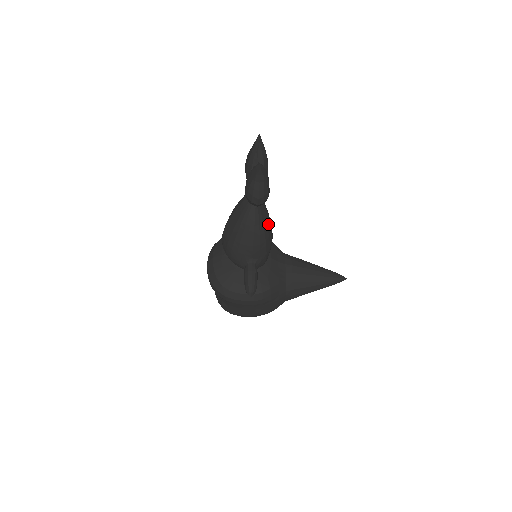
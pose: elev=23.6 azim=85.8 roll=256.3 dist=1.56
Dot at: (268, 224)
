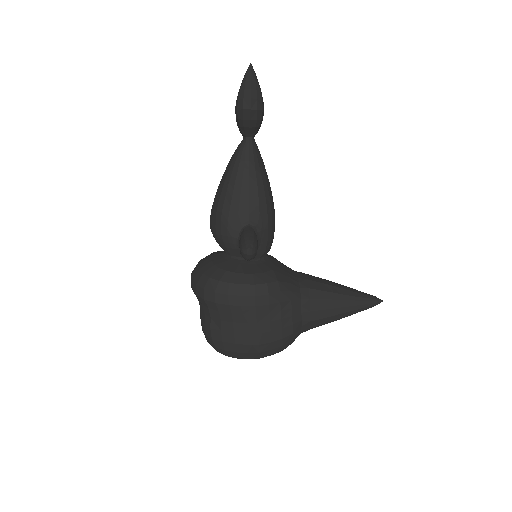
Dot at: (267, 181)
